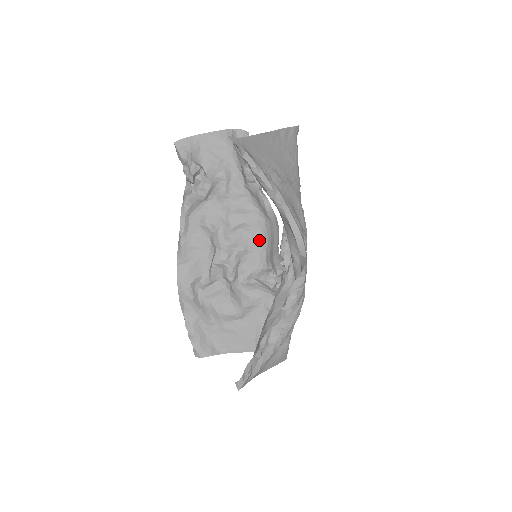
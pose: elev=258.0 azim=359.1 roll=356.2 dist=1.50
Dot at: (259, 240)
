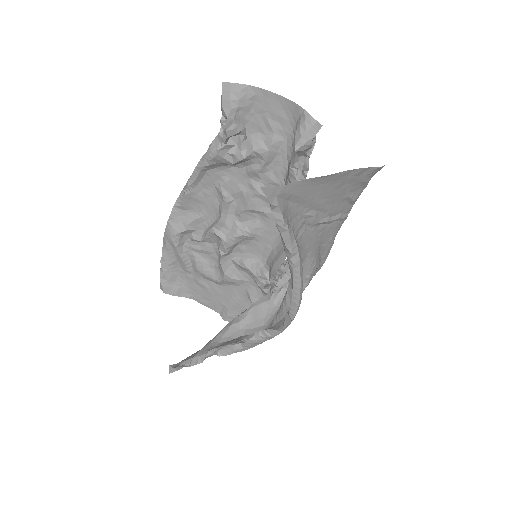
Dot at: (271, 235)
